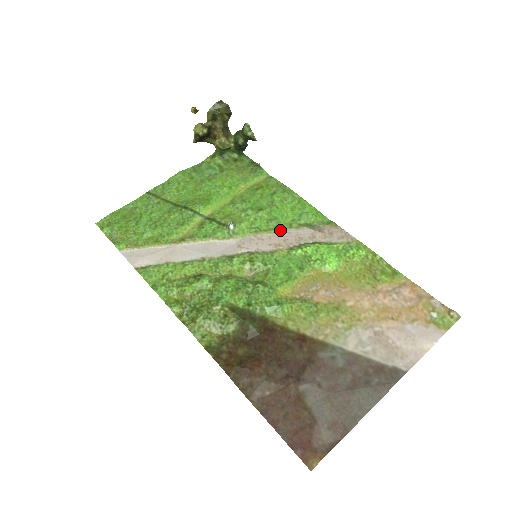
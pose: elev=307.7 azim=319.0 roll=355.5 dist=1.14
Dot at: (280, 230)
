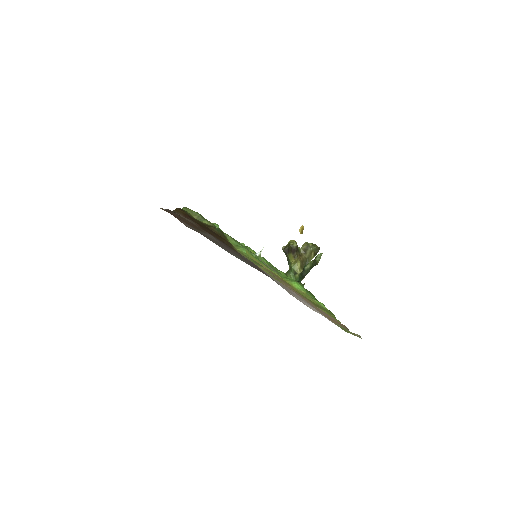
Dot at: occluded
